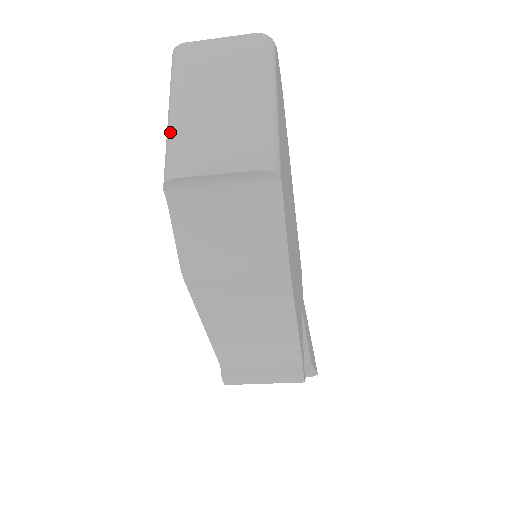
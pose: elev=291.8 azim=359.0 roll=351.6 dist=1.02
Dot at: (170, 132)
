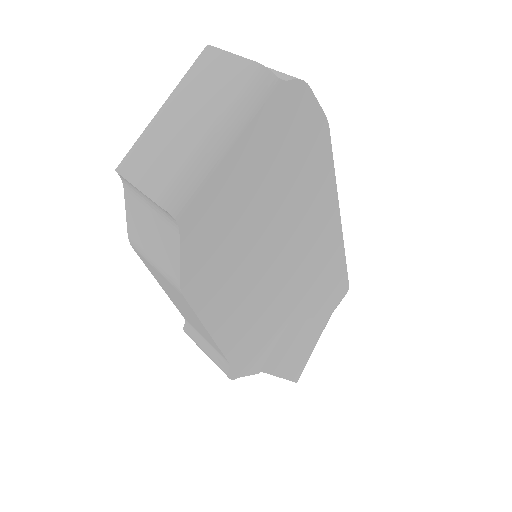
Dot at: (145, 129)
